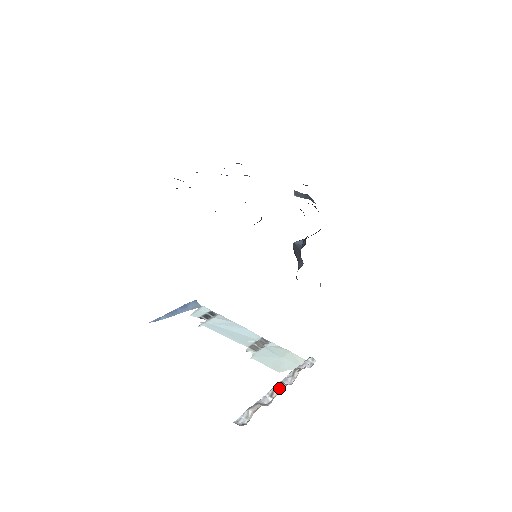
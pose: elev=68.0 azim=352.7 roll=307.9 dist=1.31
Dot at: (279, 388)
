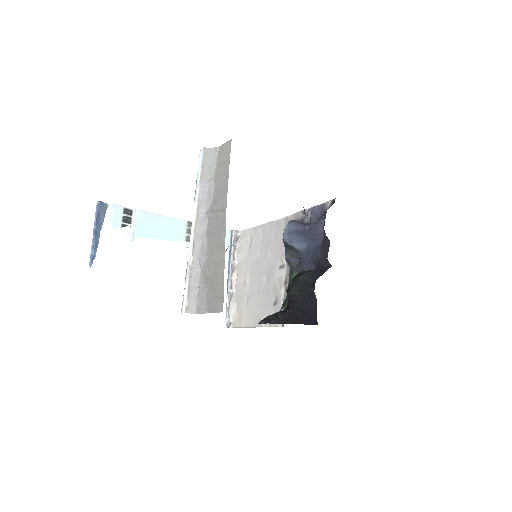
Dot at: (233, 279)
